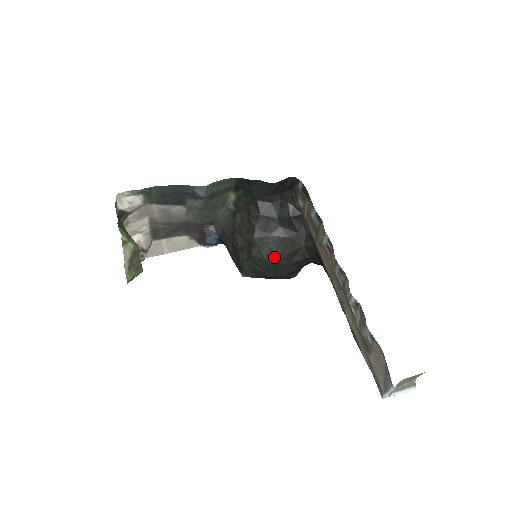
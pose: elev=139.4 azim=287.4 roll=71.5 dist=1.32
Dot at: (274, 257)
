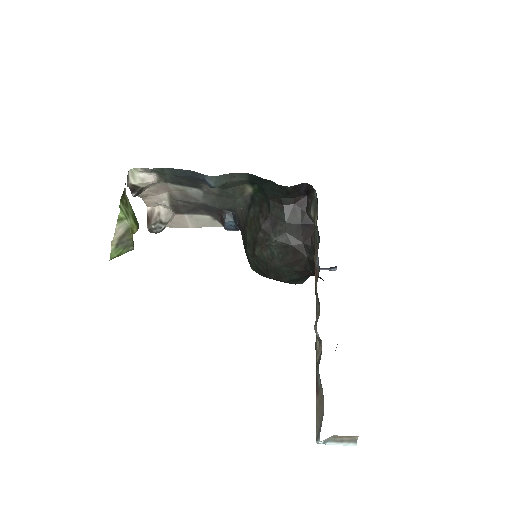
Dot at: (275, 261)
